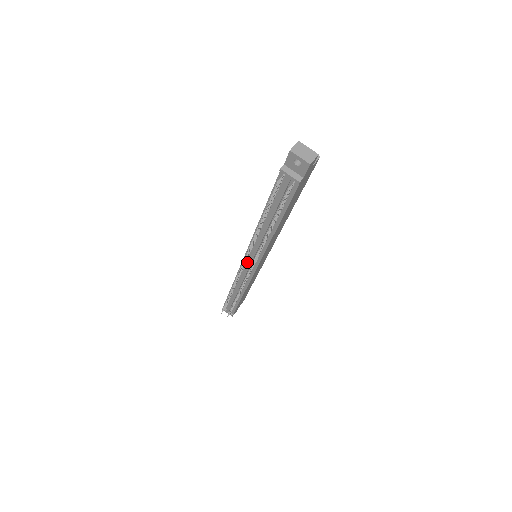
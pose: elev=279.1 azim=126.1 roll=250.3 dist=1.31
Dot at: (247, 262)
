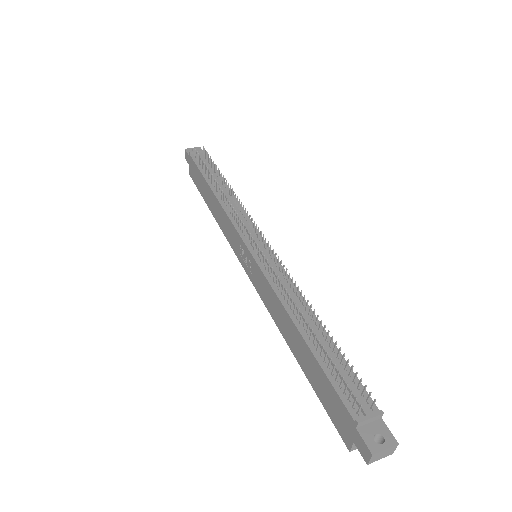
Dot at: (254, 247)
